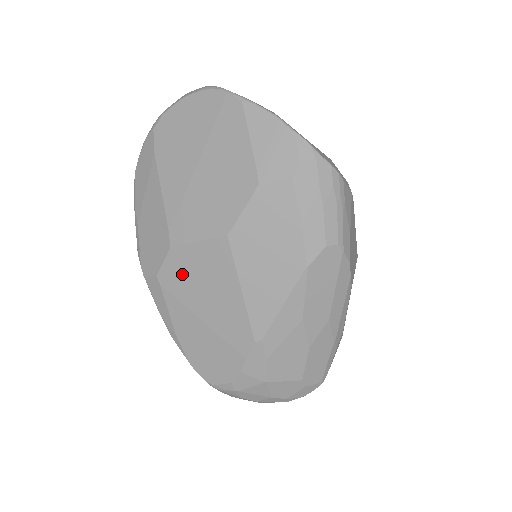
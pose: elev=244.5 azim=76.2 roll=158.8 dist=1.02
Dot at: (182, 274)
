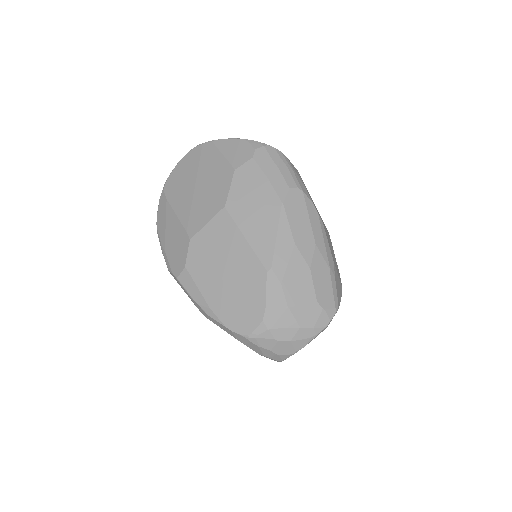
Dot at: (202, 254)
